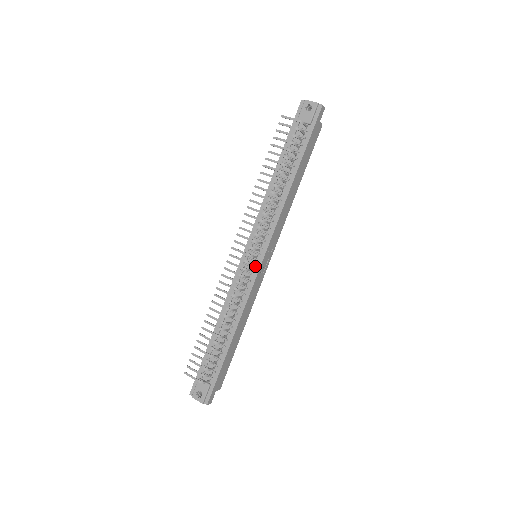
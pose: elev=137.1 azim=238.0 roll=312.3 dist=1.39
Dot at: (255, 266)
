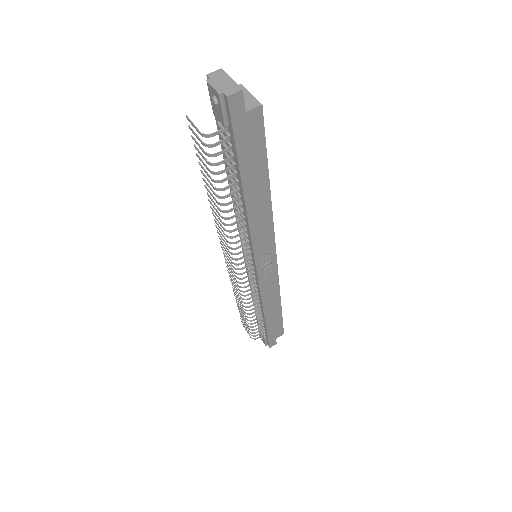
Dot at: (254, 271)
